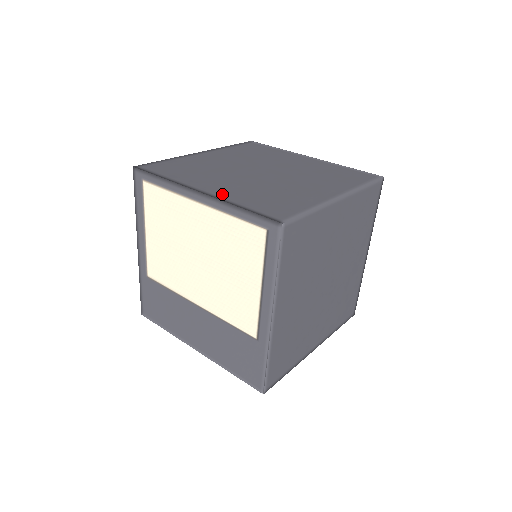
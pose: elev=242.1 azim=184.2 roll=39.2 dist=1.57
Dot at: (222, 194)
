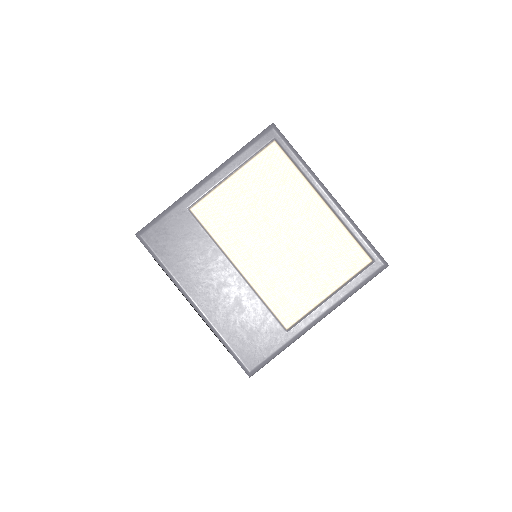
Dot at: occluded
